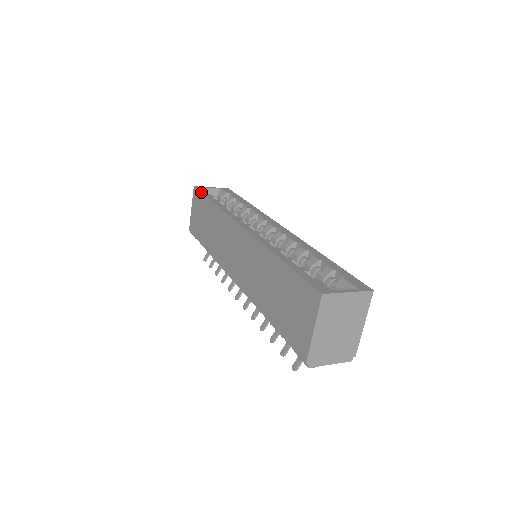
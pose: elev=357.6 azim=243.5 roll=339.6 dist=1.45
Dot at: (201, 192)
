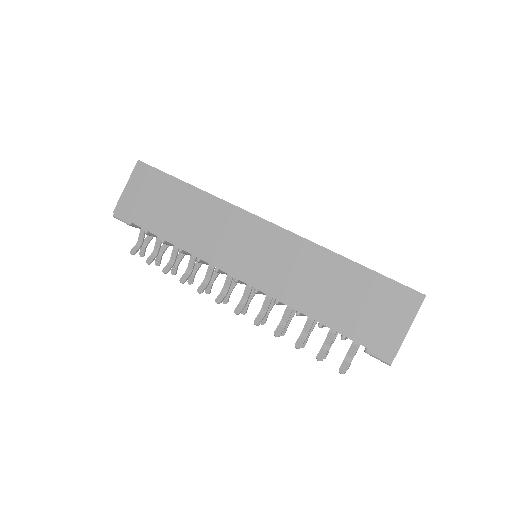
Dot at: occluded
